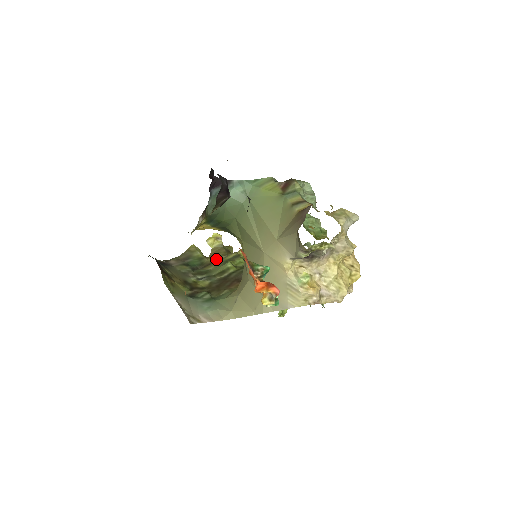
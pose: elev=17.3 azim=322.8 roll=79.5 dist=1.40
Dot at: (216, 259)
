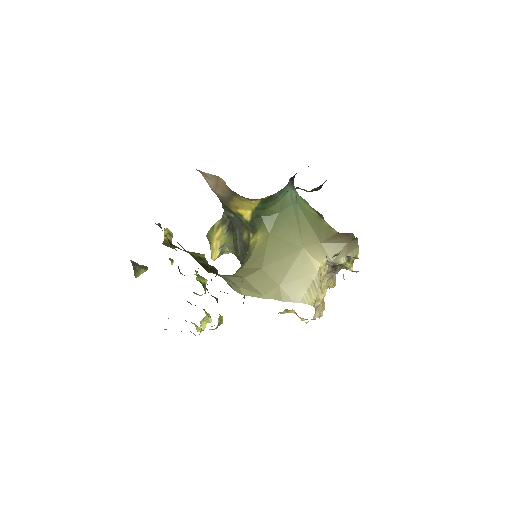
Dot at: (179, 248)
